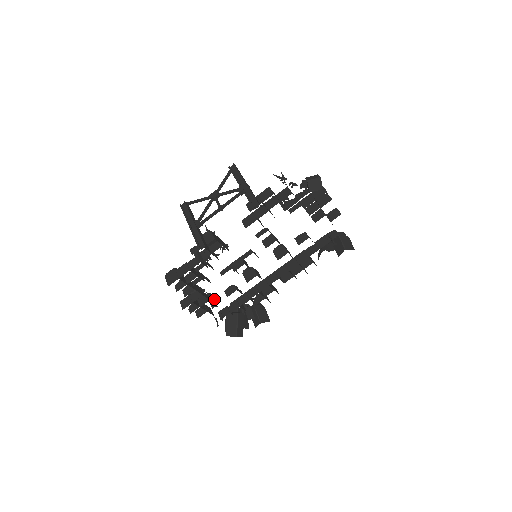
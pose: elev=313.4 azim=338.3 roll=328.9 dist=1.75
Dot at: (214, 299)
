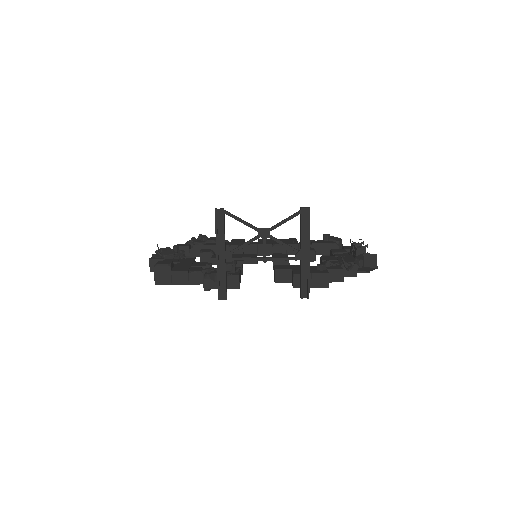
Dot at: (185, 256)
